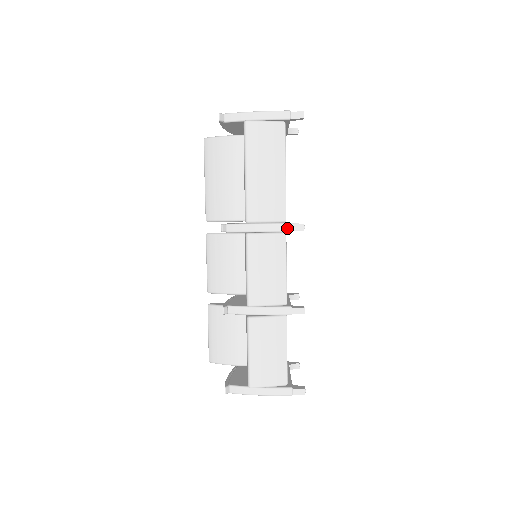
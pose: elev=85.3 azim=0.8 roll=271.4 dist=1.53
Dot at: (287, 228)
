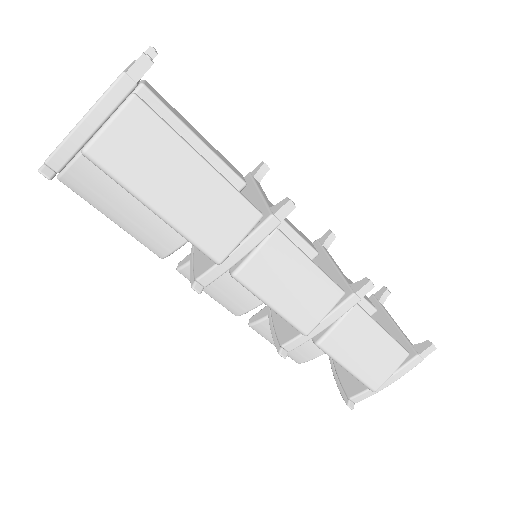
Dot at: (273, 224)
